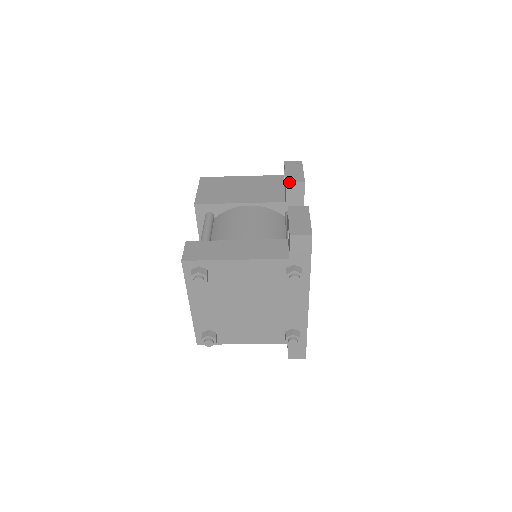
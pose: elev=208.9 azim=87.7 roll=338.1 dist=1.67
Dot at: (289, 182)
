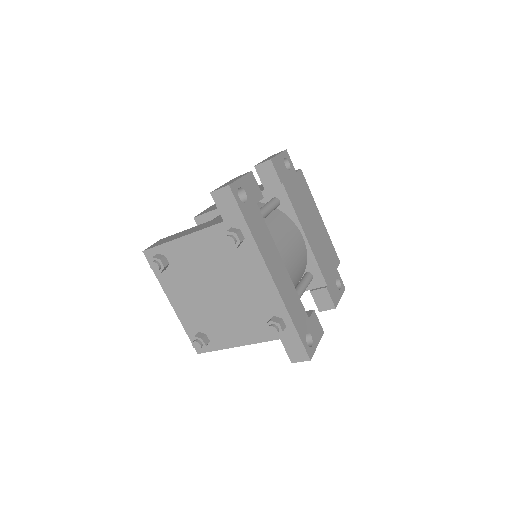
Dot at: (257, 165)
